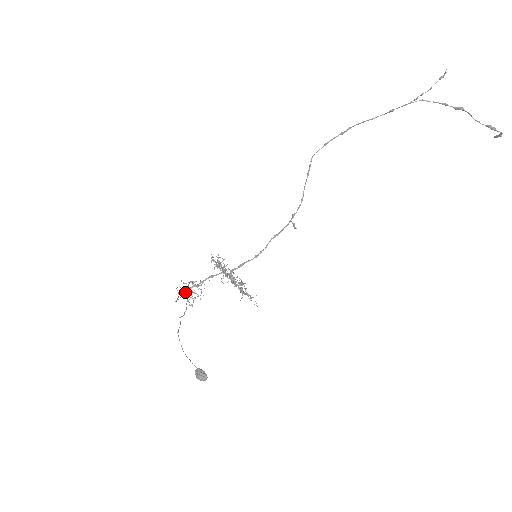
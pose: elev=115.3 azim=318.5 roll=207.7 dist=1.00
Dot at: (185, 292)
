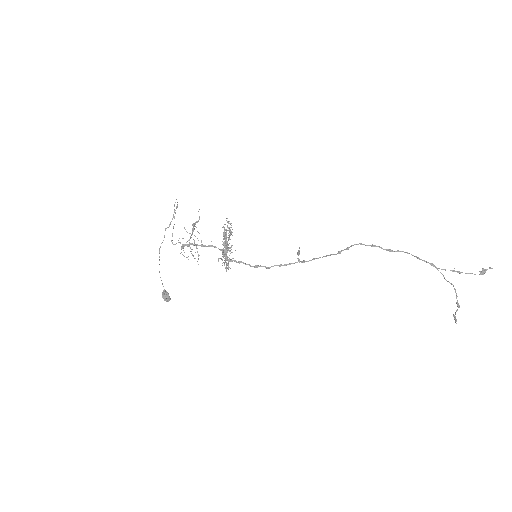
Dot at: (184, 244)
